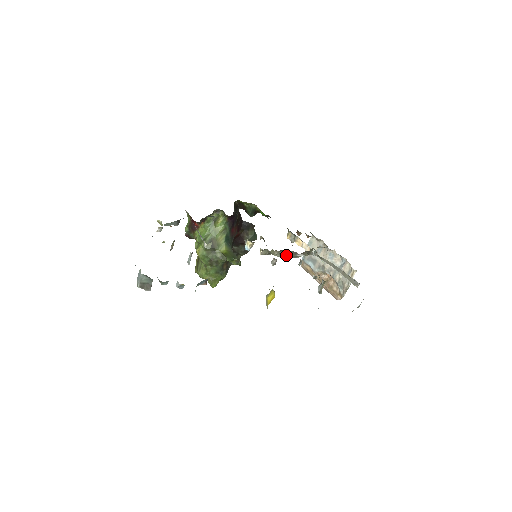
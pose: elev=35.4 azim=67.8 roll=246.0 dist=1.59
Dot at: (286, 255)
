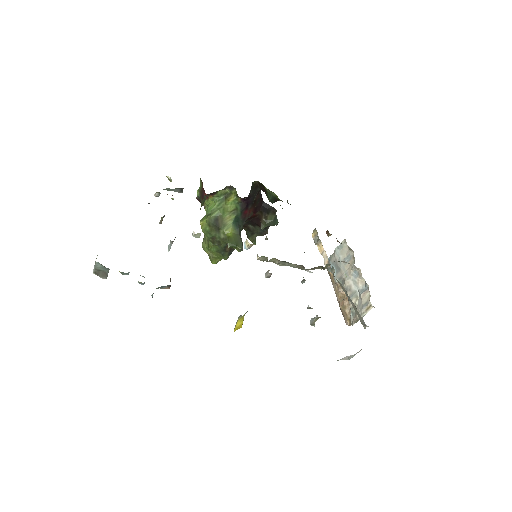
Dot at: (291, 266)
